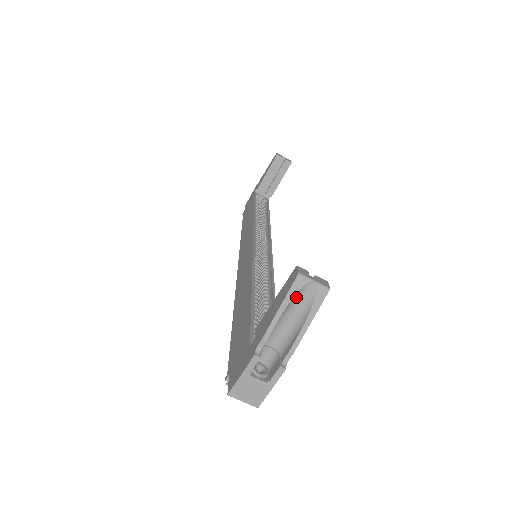
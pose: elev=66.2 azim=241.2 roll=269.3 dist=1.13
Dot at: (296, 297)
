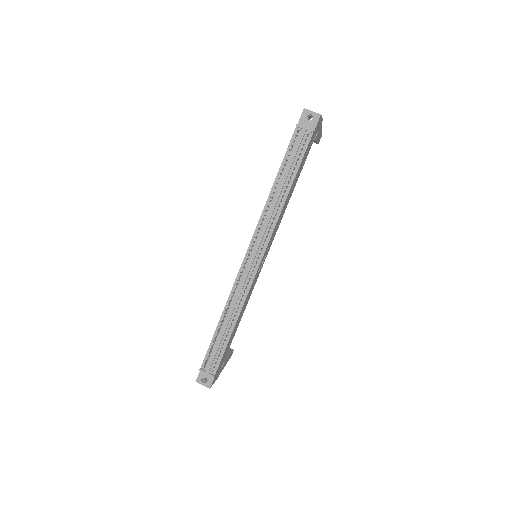
Dot at: occluded
